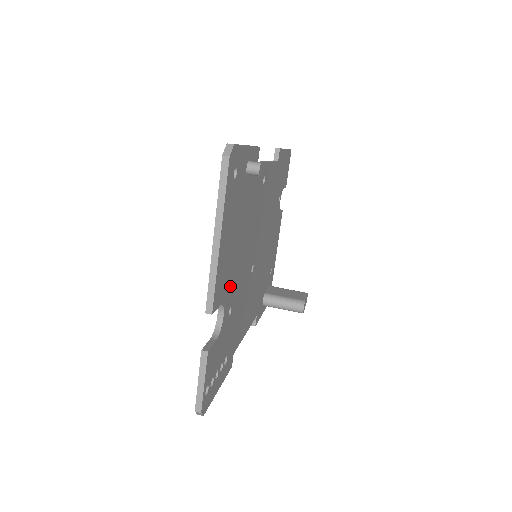
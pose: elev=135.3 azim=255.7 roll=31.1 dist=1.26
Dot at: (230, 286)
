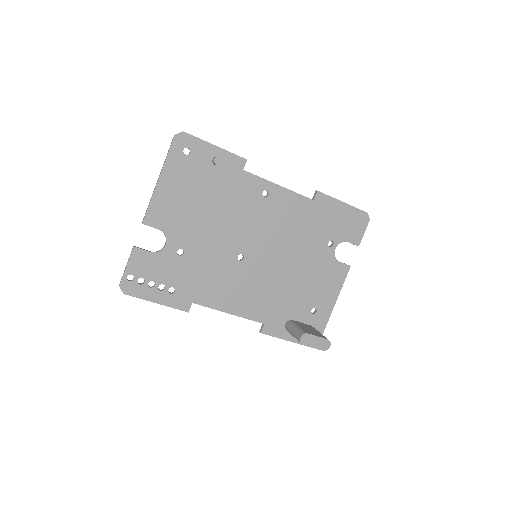
Dot at: (181, 230)
